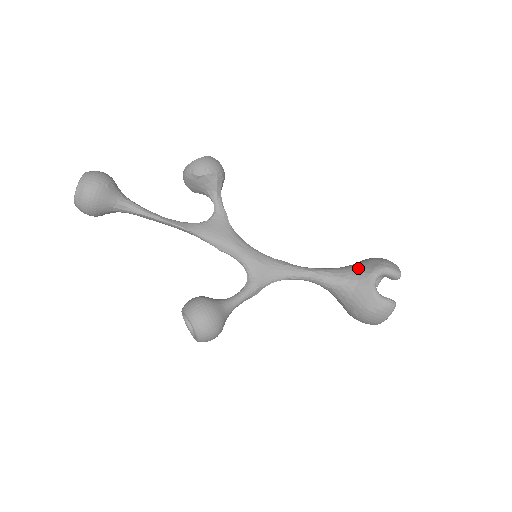
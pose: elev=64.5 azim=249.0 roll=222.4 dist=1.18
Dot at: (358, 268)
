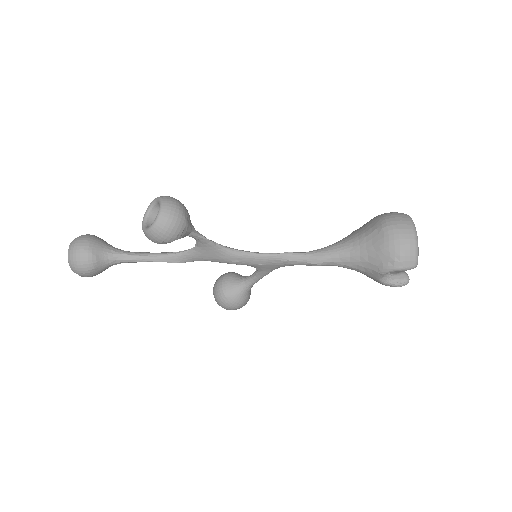
Dot at: (366, 260)
